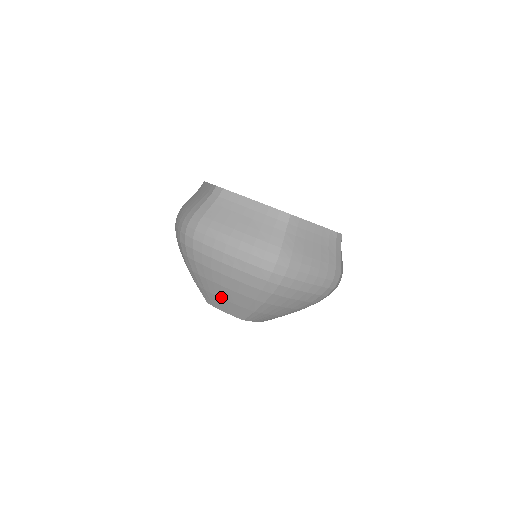
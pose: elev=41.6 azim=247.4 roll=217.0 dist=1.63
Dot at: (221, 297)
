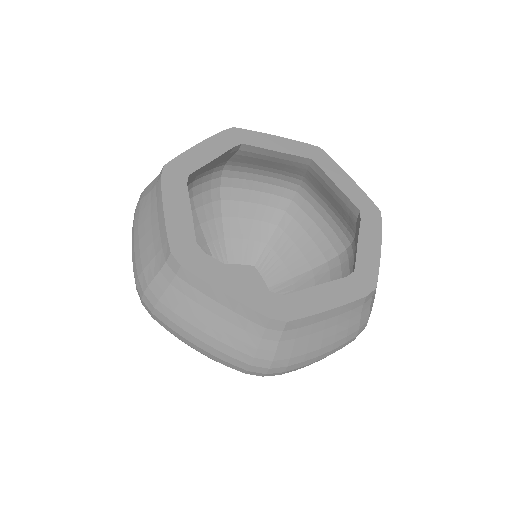
Dot at: occluded
